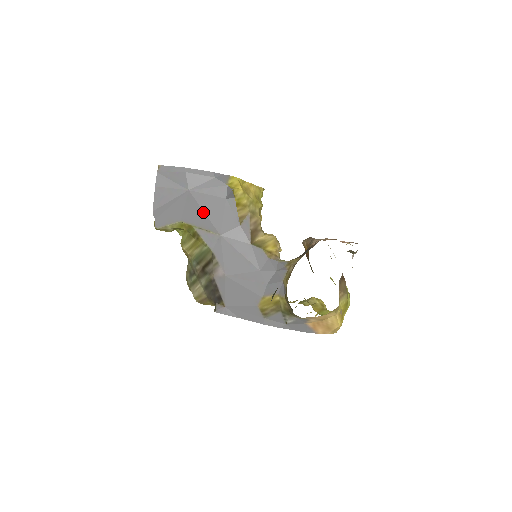
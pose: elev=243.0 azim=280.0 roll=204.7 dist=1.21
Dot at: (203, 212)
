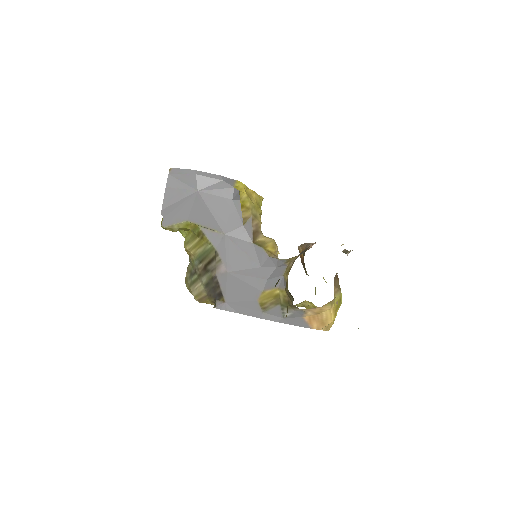
Dot at: (210, 212)
